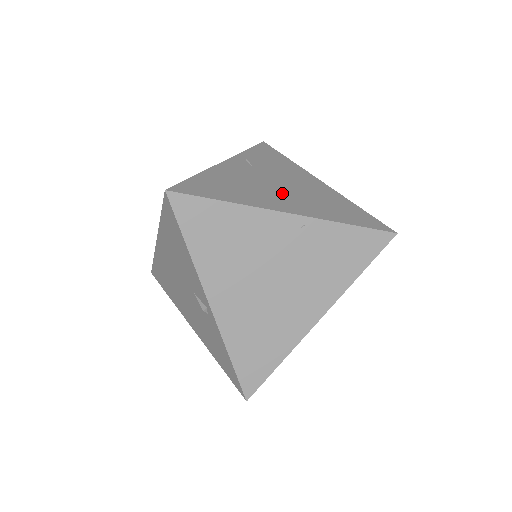
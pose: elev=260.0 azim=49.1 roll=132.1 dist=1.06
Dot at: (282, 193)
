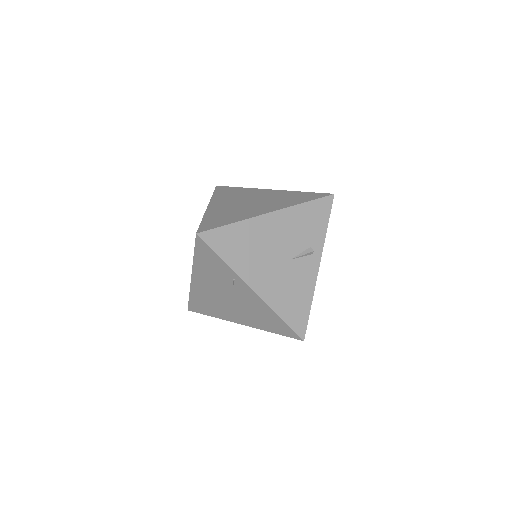
Dot at: occluded
